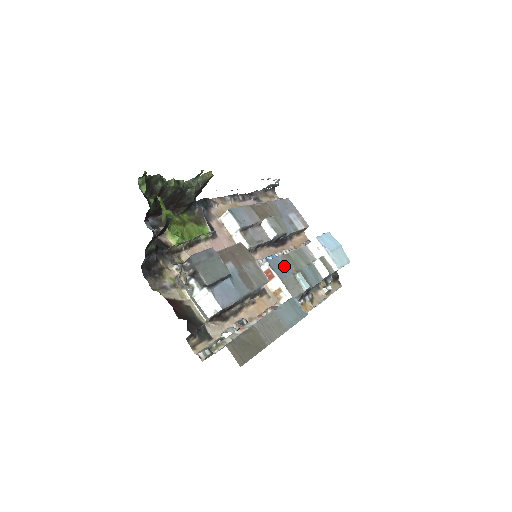
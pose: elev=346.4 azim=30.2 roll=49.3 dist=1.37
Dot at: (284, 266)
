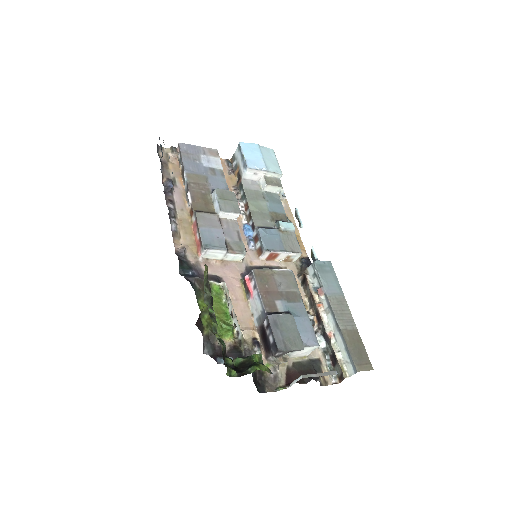
Dot at: (270, 233)
